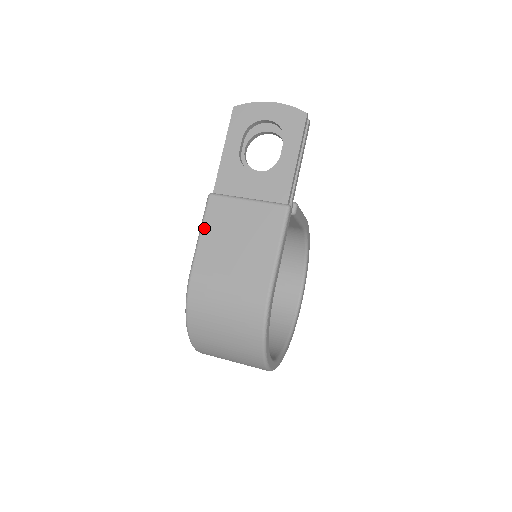
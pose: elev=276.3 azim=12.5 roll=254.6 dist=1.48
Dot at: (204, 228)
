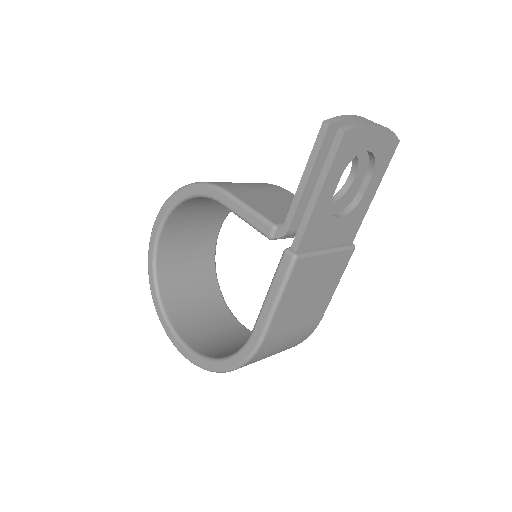
Dot at: (284, 296)
